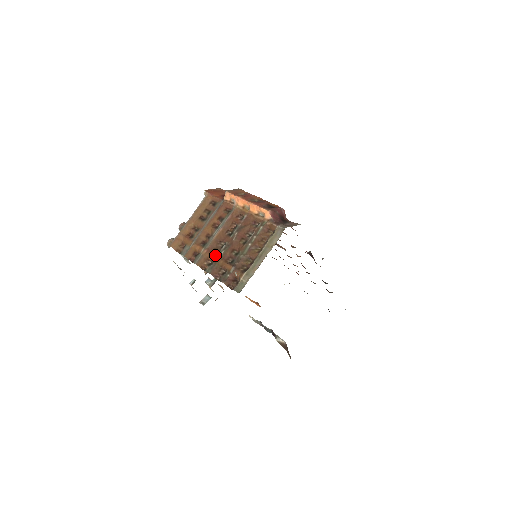
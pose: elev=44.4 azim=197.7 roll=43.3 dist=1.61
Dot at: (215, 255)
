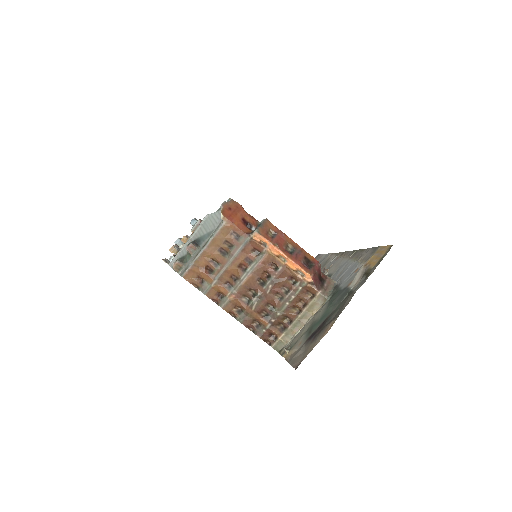
Dot at: (246, 304)
